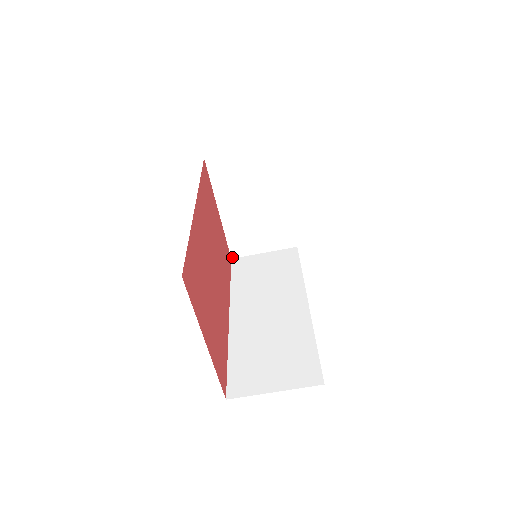
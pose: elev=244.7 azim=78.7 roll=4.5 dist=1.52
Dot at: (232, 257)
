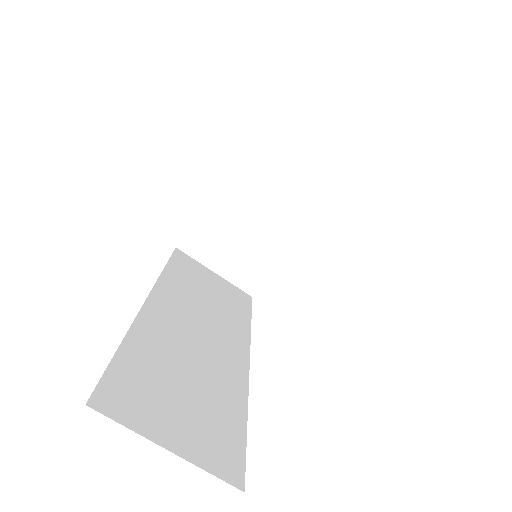
Dot at: (178, 246)
